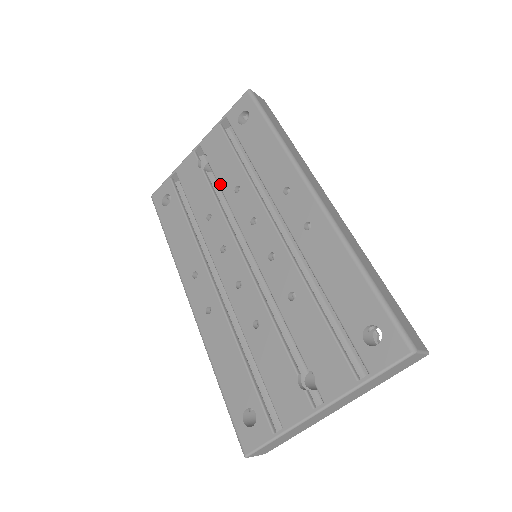
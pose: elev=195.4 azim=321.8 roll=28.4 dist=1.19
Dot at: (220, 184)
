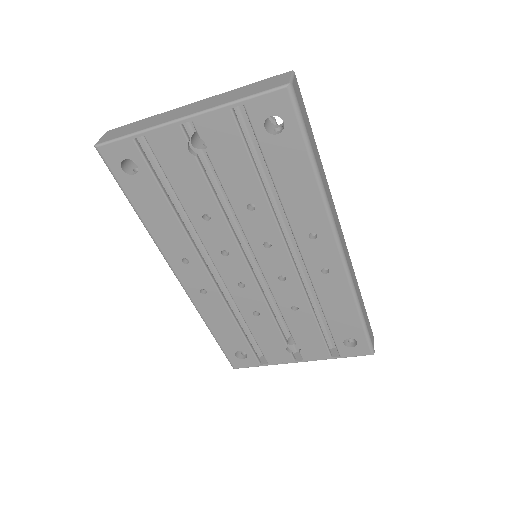
Dot at: (226, 190)
